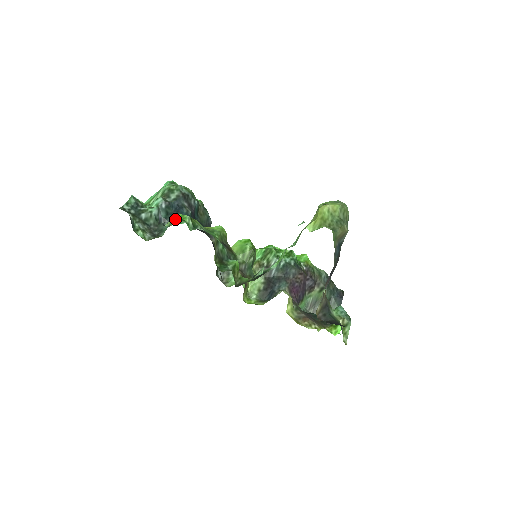
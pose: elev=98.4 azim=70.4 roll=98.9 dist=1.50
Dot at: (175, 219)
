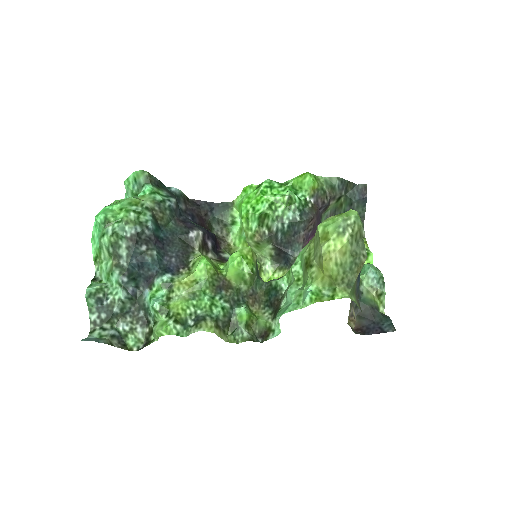
Dot at: (155, 312)
